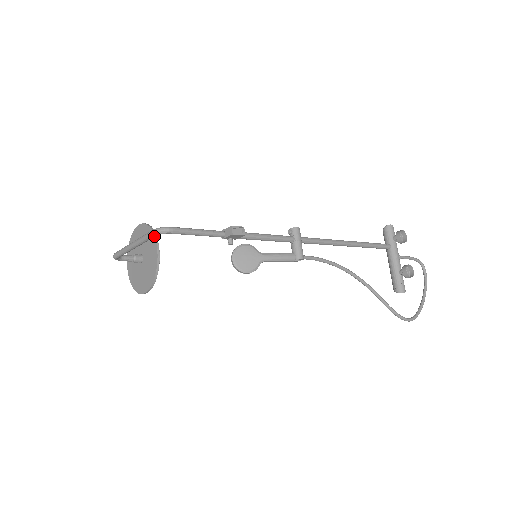
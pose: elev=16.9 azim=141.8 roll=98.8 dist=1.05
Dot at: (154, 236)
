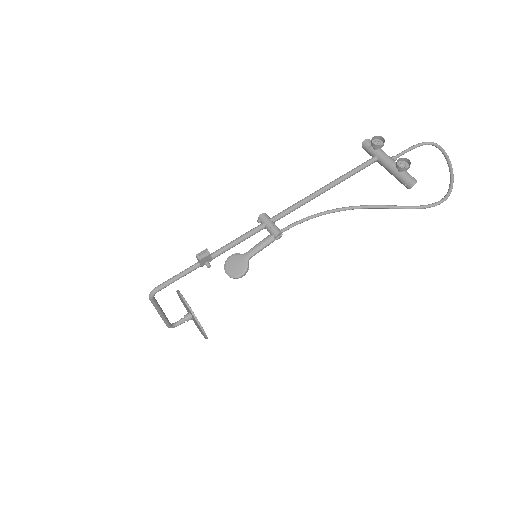
Dot at: (153, 300)
